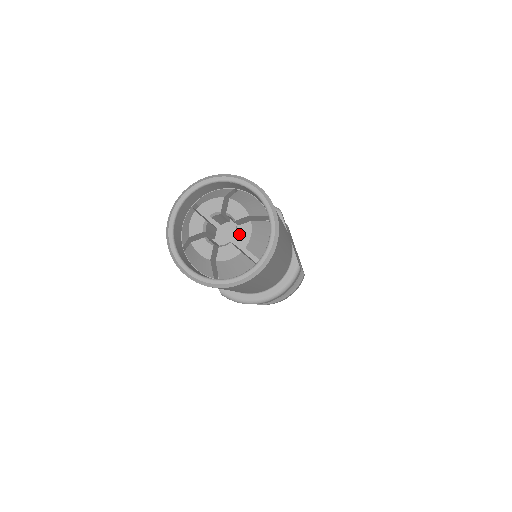
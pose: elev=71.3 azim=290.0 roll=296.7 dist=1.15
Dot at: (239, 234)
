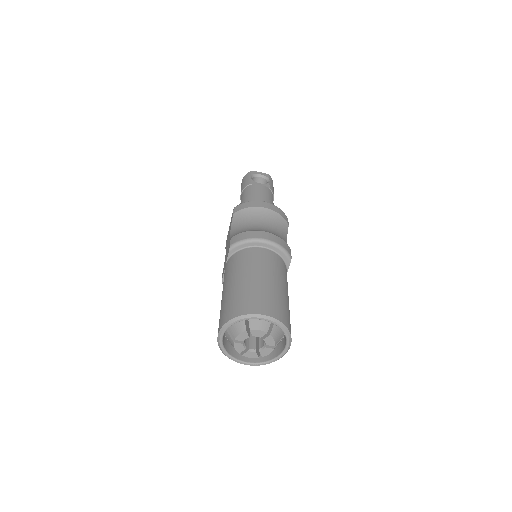
Dot at: (263, 351)
